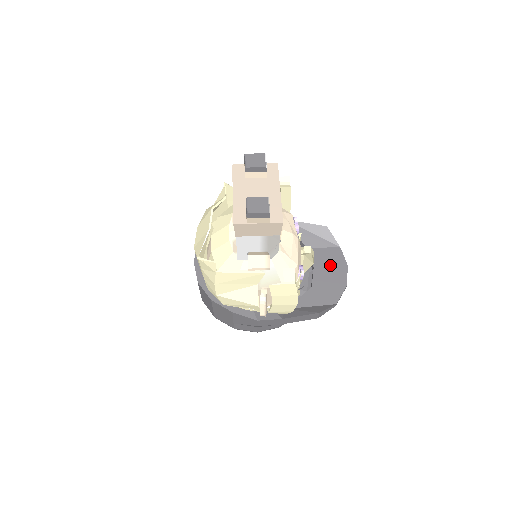
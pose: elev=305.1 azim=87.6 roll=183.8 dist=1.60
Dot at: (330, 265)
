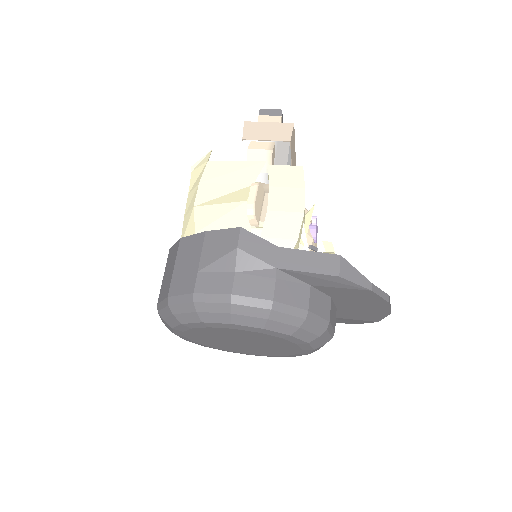
Dot at: occluded
